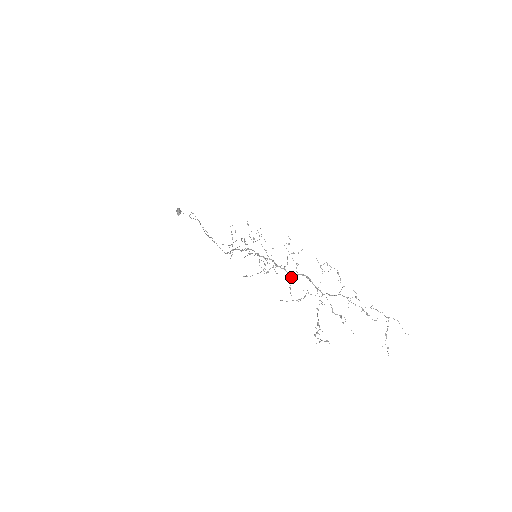
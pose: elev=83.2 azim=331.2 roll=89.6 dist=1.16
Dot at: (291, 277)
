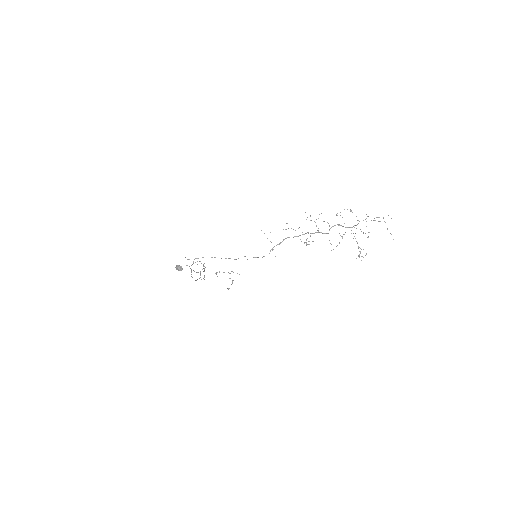
Dot at: (327, 233)
